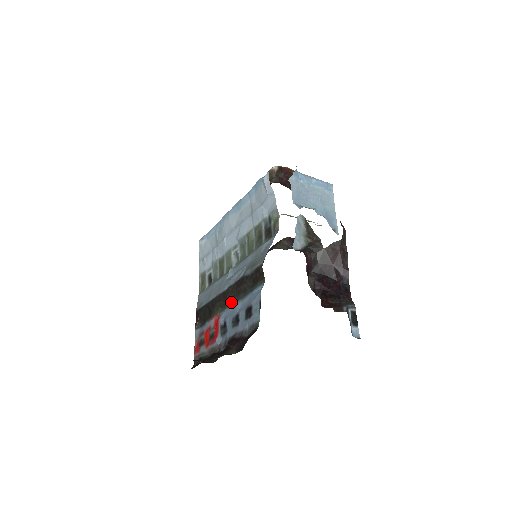
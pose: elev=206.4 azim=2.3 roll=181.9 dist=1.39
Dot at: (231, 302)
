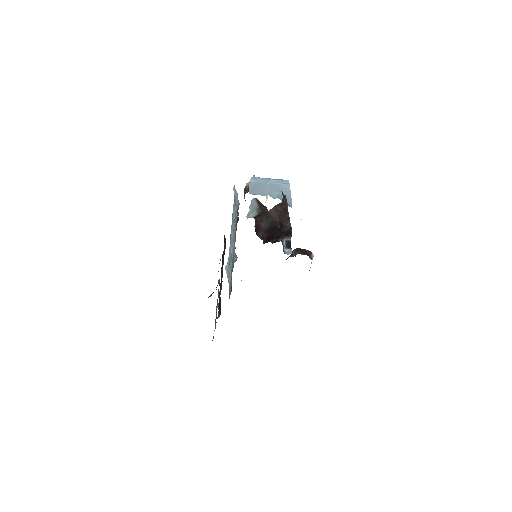
Dot at: (222, 277)
